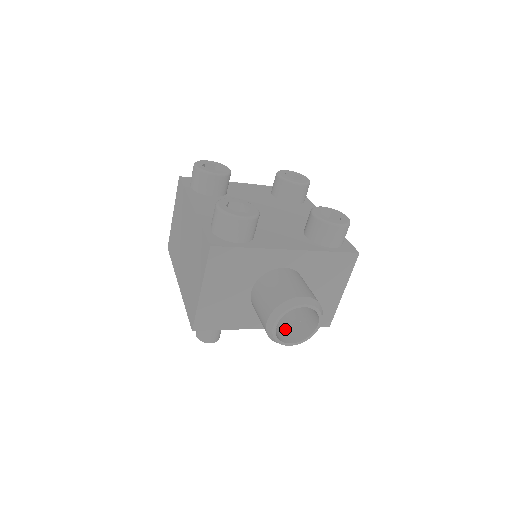
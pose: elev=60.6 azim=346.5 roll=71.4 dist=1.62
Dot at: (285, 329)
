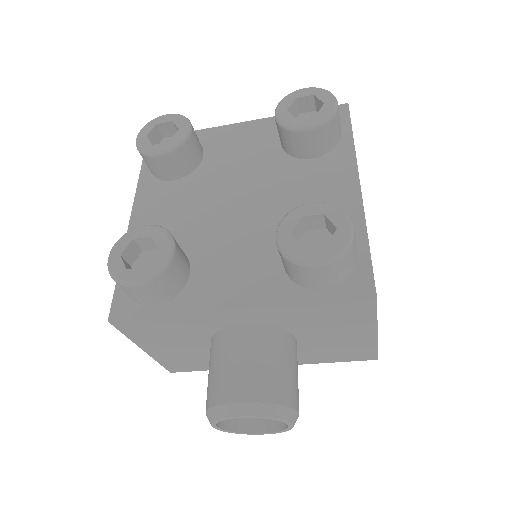
Dot at: occluded
